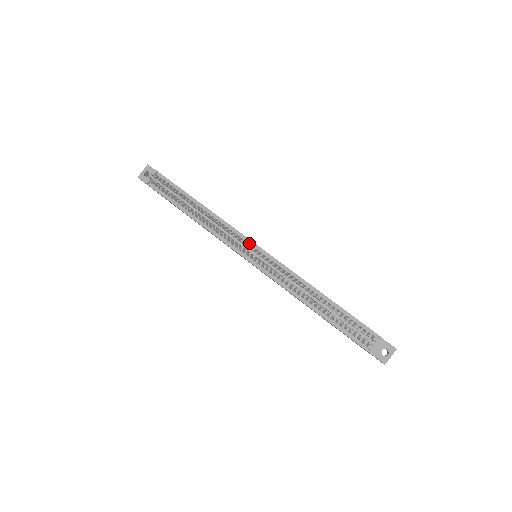
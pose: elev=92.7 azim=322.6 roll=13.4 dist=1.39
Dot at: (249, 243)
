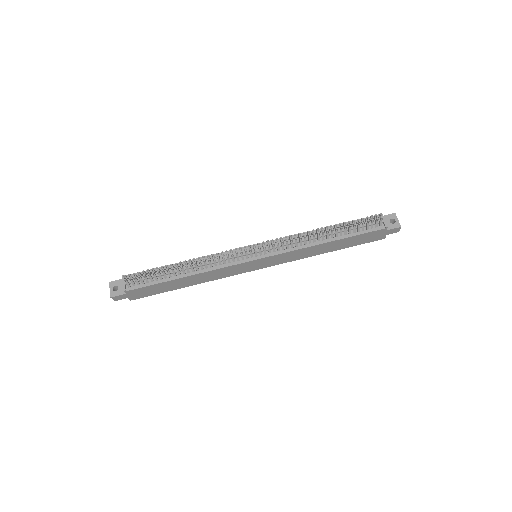
Dot at: occluded
